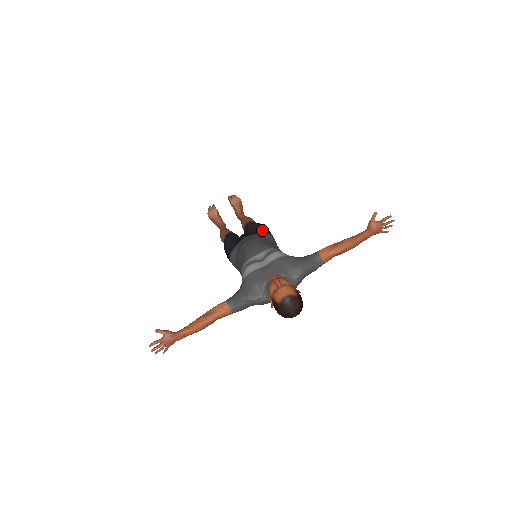
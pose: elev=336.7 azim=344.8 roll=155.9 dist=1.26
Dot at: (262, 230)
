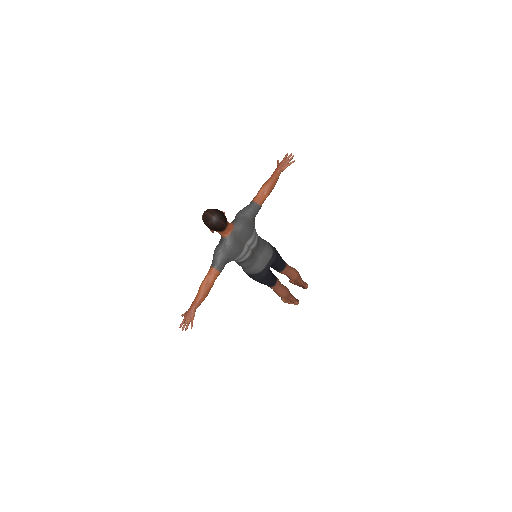
Dot at: occluded
